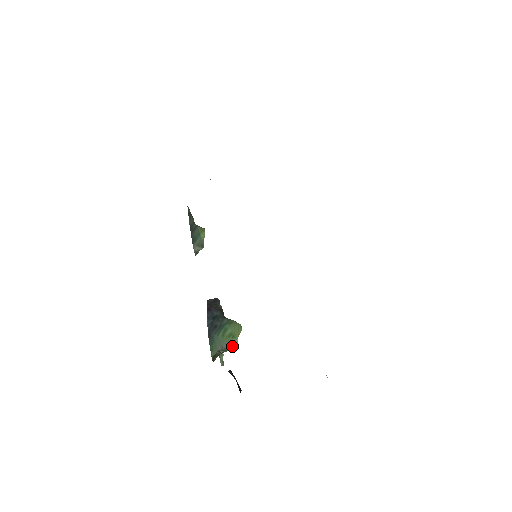
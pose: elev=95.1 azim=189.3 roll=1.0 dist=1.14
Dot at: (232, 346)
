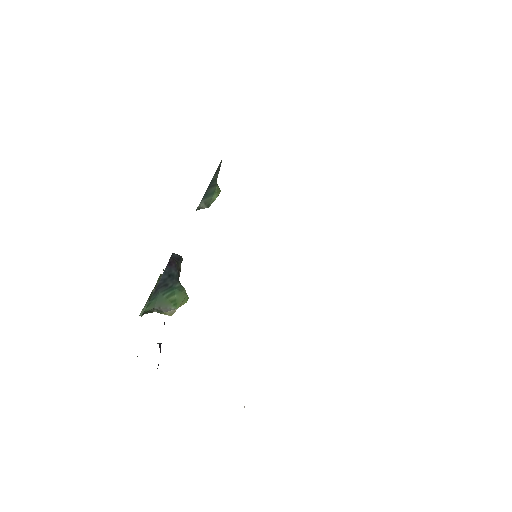
Dot at: (168, 312)
